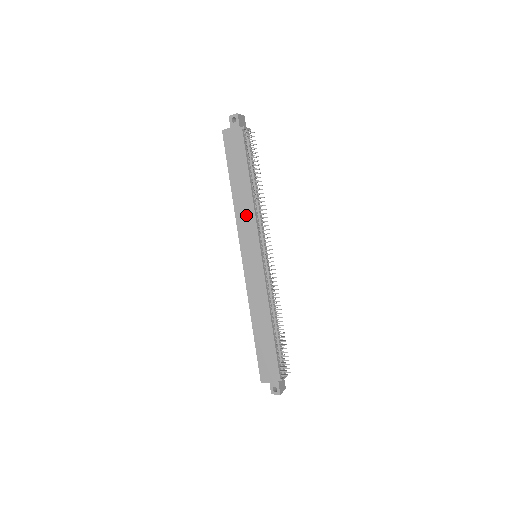
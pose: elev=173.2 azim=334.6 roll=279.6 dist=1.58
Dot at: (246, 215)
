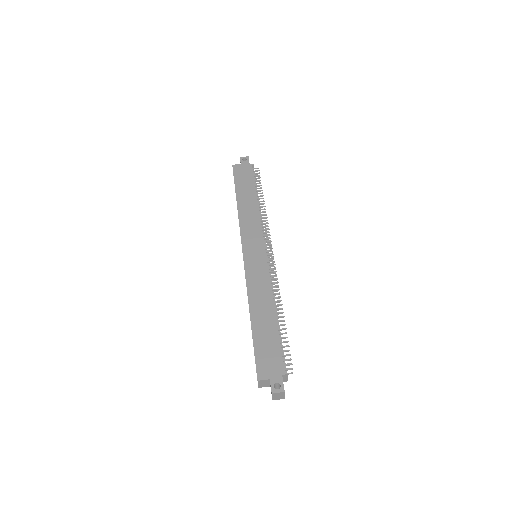
Dot at: (251, 219)
